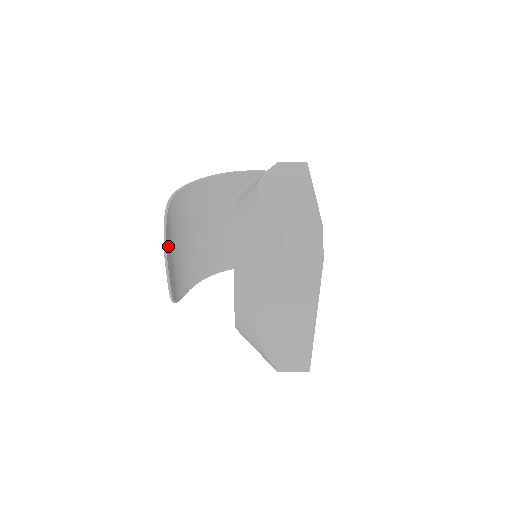
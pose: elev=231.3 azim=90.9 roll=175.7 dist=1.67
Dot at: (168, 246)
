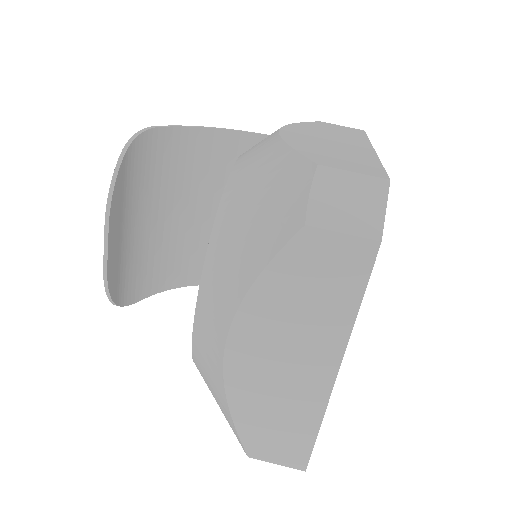
Dot at: (117, 202)
